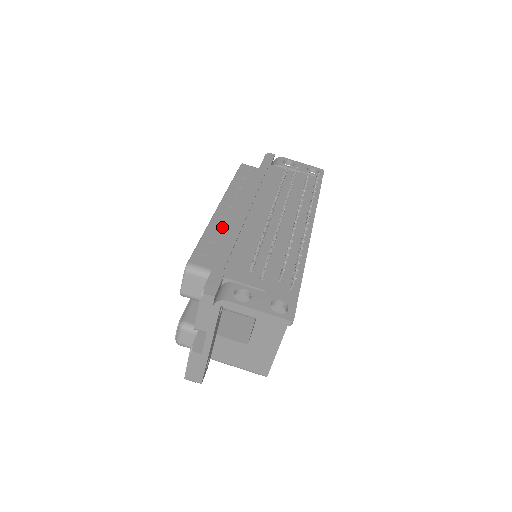
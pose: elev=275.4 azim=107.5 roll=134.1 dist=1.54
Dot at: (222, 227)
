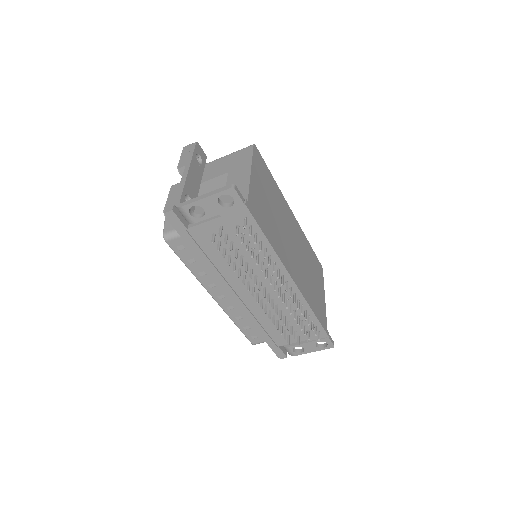
Dot at: (238, 314)
